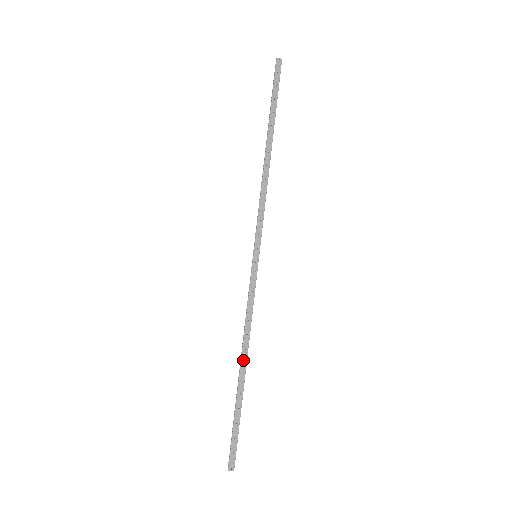
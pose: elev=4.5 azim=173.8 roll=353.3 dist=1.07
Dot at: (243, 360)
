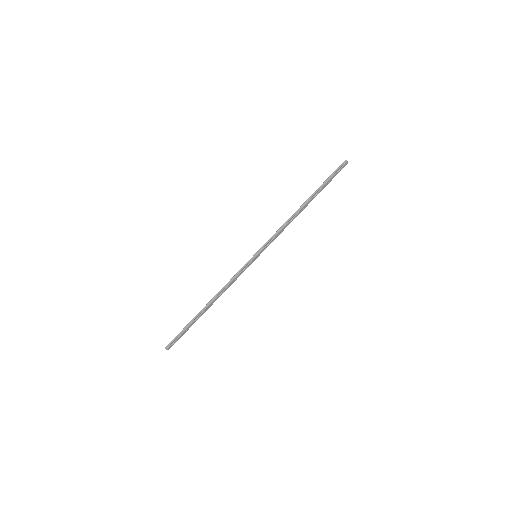
Dot at: (212, 303)
